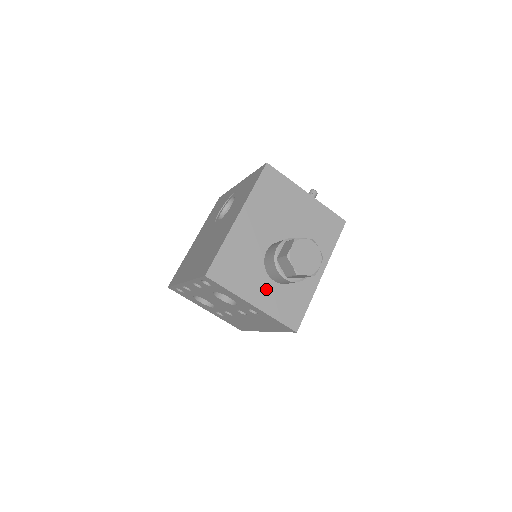
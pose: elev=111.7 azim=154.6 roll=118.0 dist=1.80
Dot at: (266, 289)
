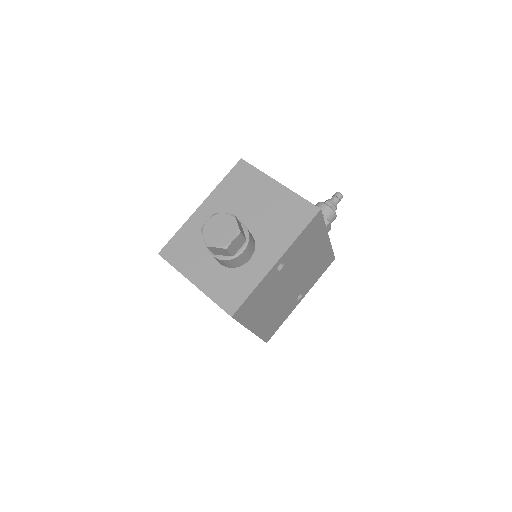
Dot at: (210, 270)
